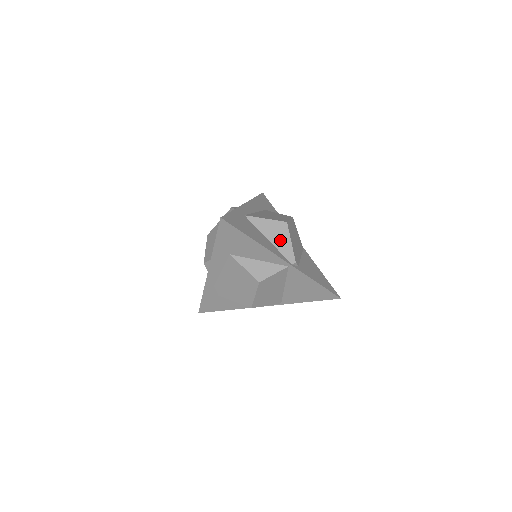
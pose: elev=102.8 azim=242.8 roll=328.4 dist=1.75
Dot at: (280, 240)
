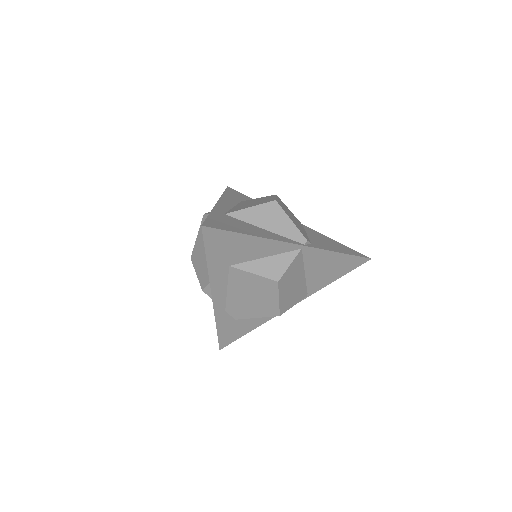
Dot at: (278, 224)
